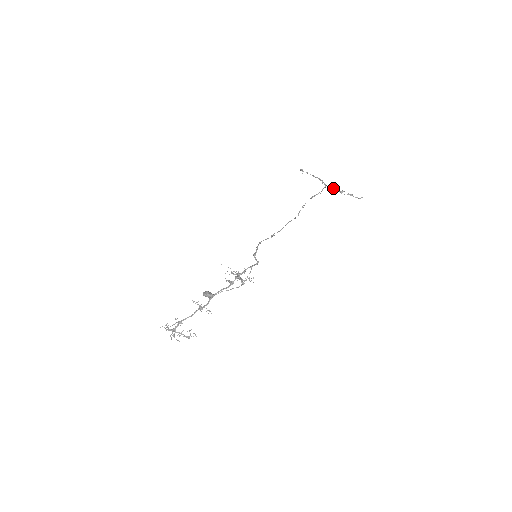
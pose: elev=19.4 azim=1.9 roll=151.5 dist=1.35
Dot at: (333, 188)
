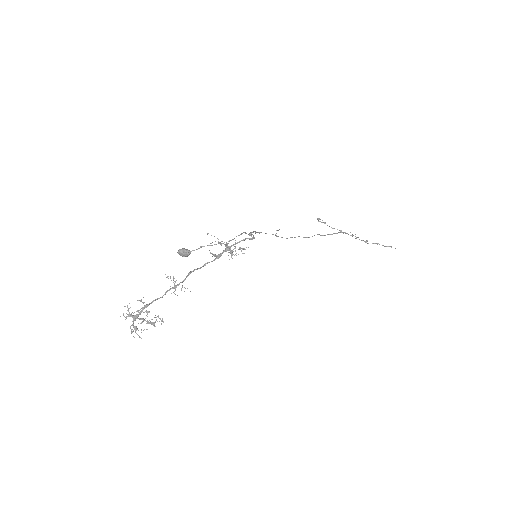
Dot at: (355, 236)
